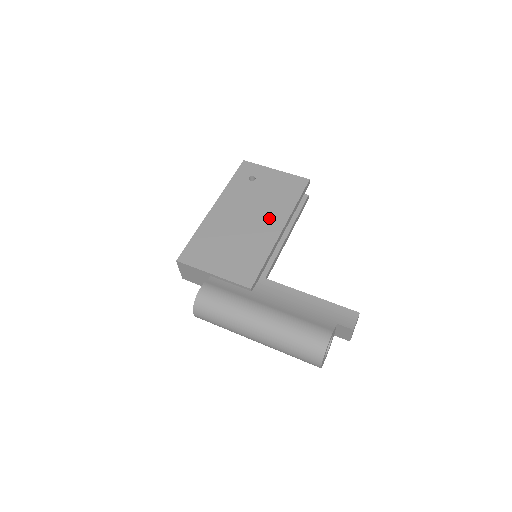
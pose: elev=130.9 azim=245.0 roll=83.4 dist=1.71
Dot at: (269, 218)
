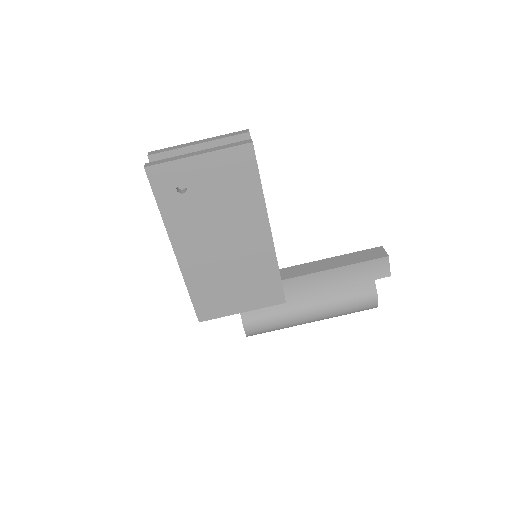
Dot at: (246, 228)
